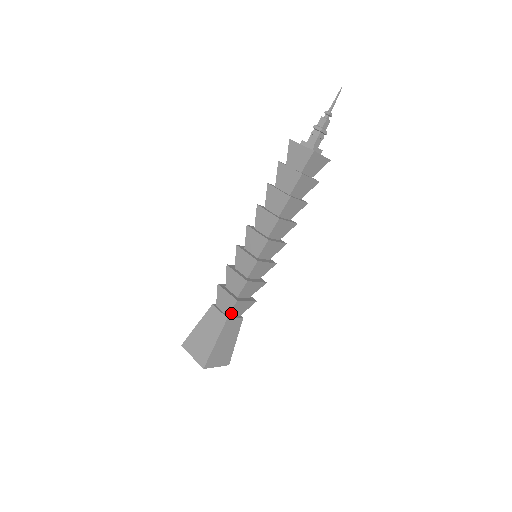
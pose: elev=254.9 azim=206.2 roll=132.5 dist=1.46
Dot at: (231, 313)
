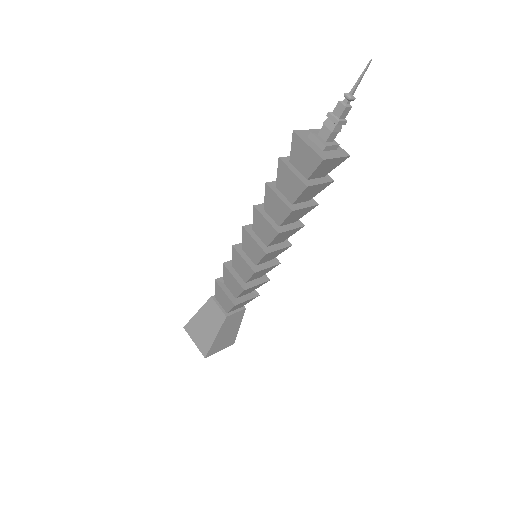
Dot at: (230, 310)
